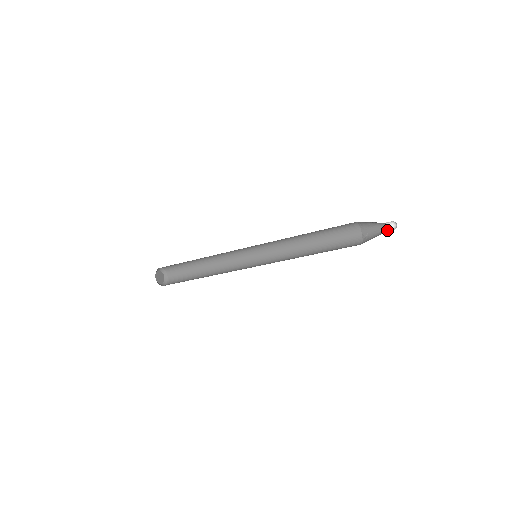
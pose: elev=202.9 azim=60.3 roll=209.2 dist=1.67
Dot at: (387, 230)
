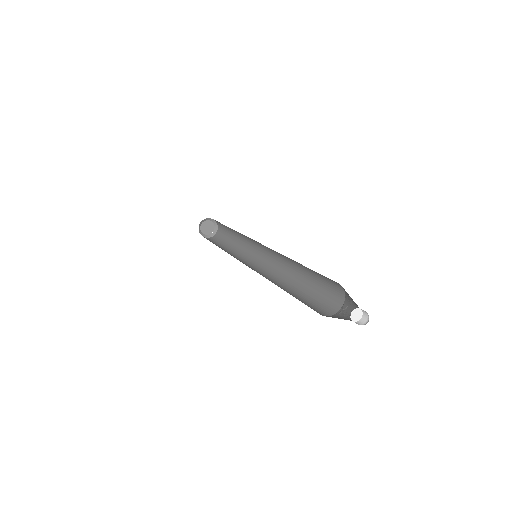
Dot at: (357, 319)
